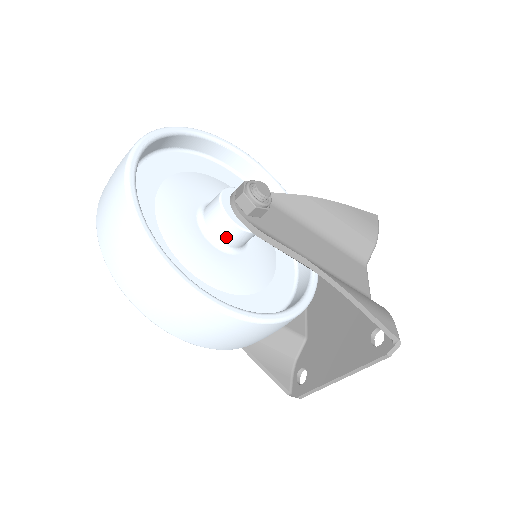
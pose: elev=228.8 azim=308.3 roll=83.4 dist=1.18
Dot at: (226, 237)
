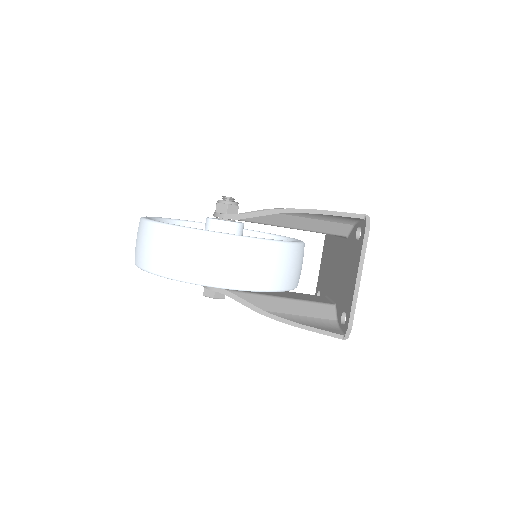
Dot at: occluded
